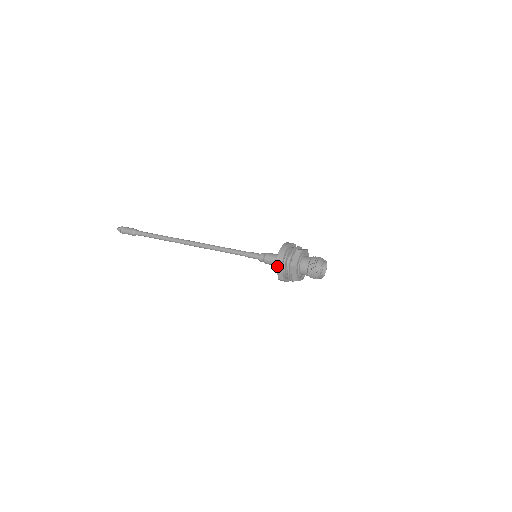
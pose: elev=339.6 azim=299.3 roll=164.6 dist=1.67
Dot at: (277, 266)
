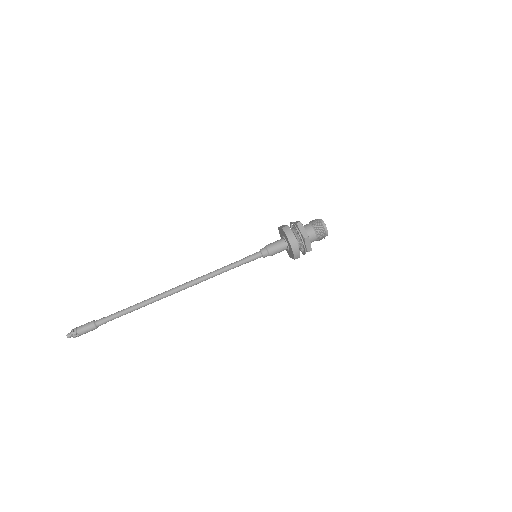
Dot at: (294, 259)
